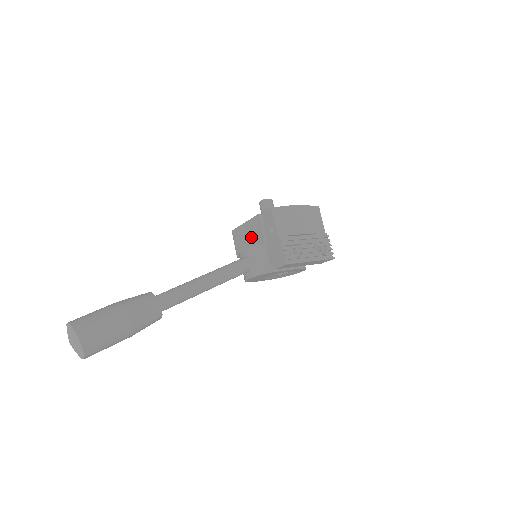
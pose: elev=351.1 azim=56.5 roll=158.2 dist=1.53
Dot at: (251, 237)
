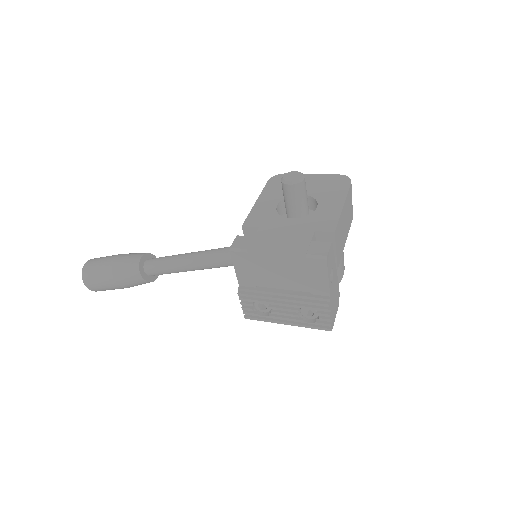
Dot at: occluded
